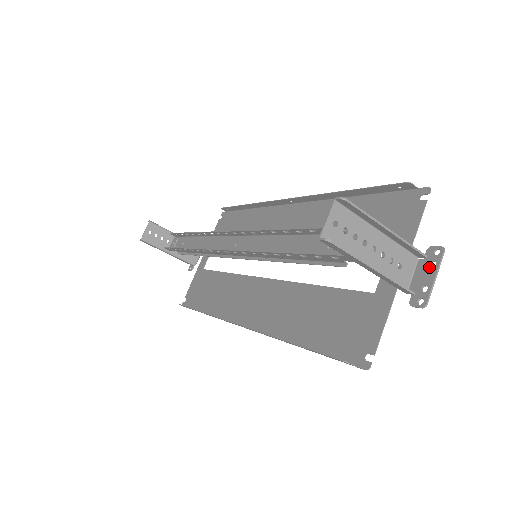
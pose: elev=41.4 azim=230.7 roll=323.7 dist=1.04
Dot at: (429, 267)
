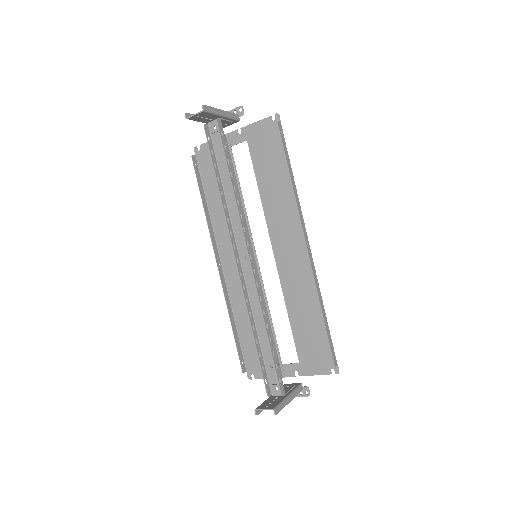
Dot at: occluded
